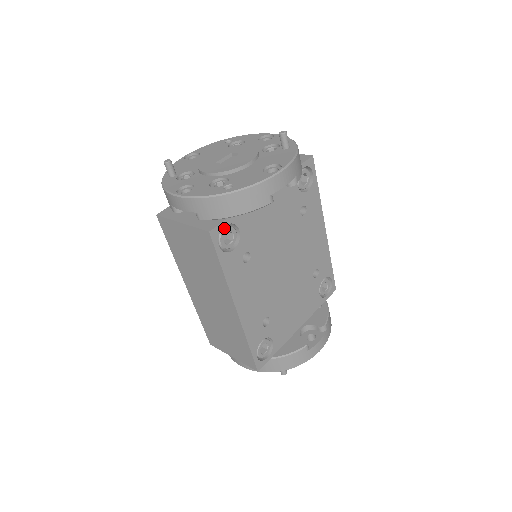
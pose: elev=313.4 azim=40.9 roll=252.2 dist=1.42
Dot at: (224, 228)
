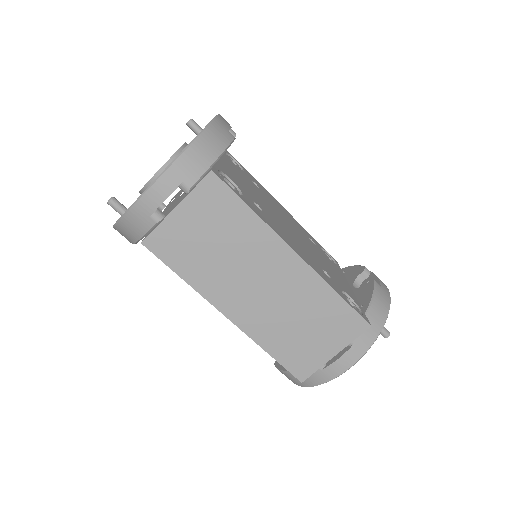
Dot at: occluded
